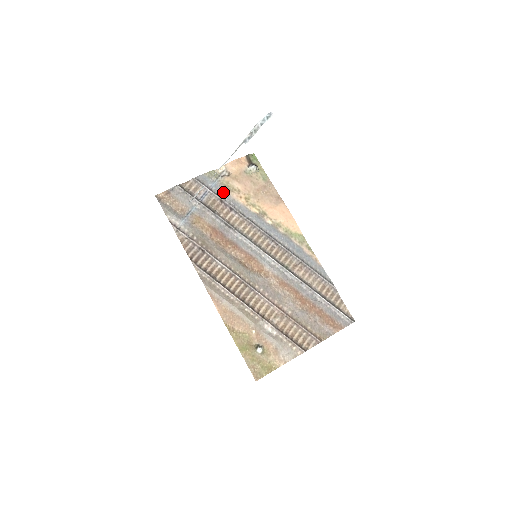
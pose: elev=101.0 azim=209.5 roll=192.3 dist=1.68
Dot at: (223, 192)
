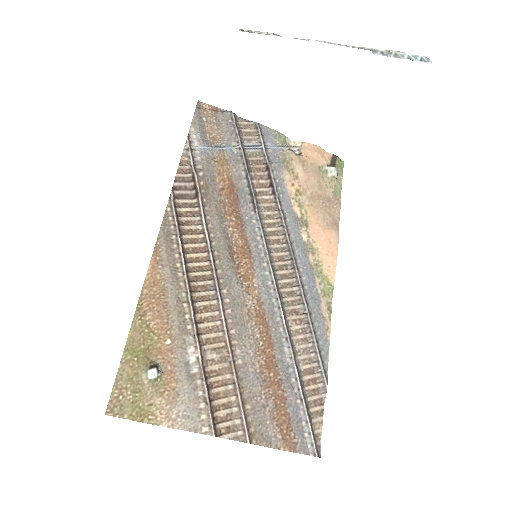
Dot at: (277, 162)
